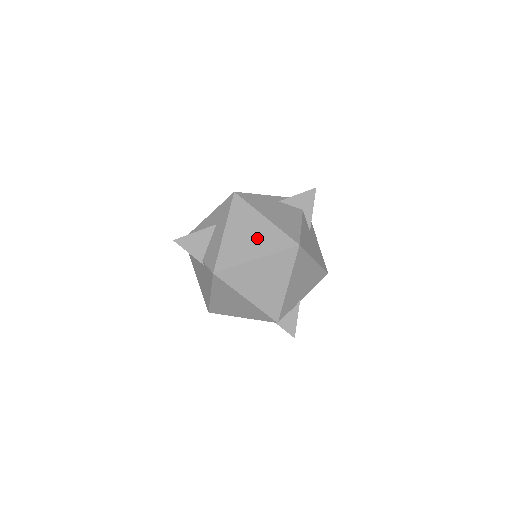
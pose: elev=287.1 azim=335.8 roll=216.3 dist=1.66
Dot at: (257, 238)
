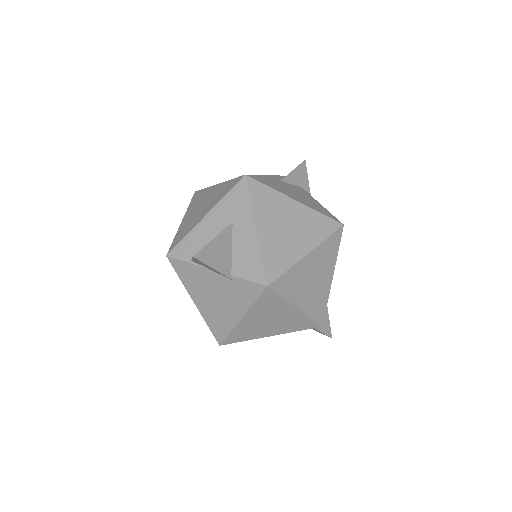
Dot at: (297, 227)
